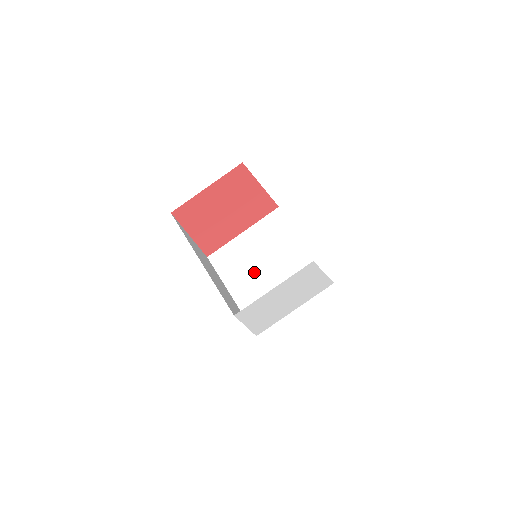
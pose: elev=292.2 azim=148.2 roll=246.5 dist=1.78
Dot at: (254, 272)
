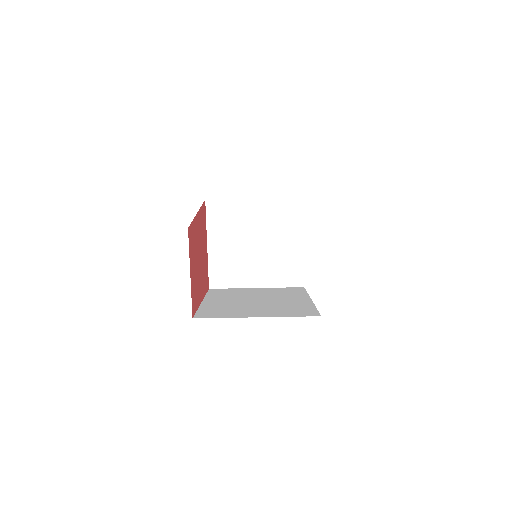
Dot at: (250, 257)
